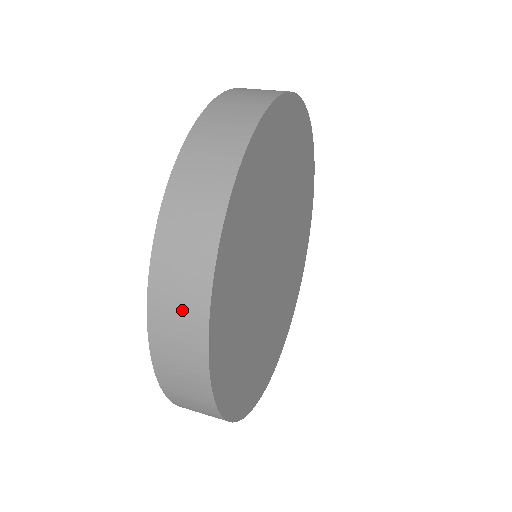
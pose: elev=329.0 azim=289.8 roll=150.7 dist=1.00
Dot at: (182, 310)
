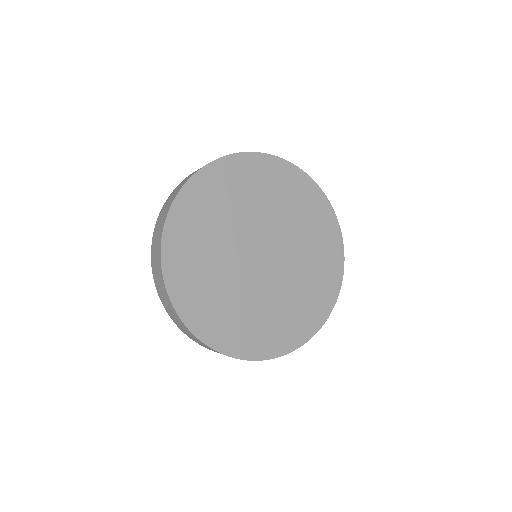
Dot at: (177, 189)
